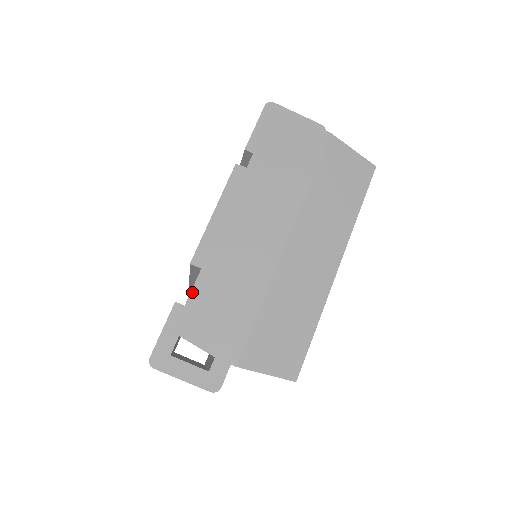
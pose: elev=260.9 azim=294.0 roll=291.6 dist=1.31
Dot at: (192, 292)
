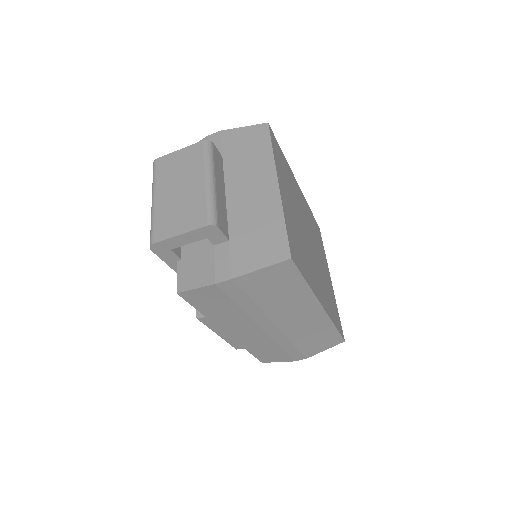
Dot at: (252, 354)
